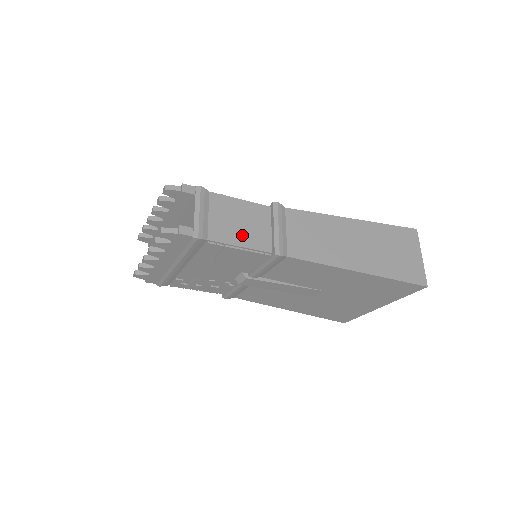
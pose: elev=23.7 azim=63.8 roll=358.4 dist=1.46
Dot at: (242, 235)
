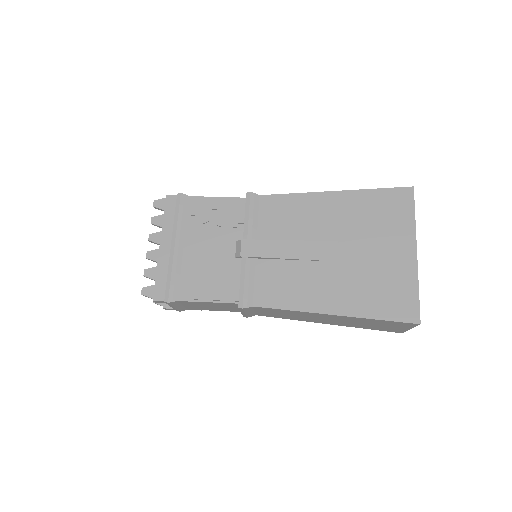
Dot at: (215, 309)
